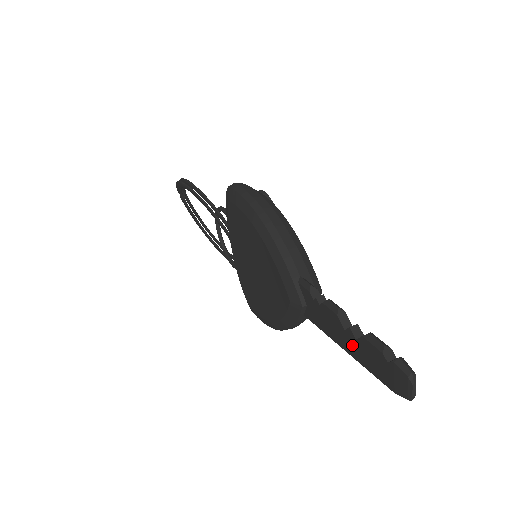
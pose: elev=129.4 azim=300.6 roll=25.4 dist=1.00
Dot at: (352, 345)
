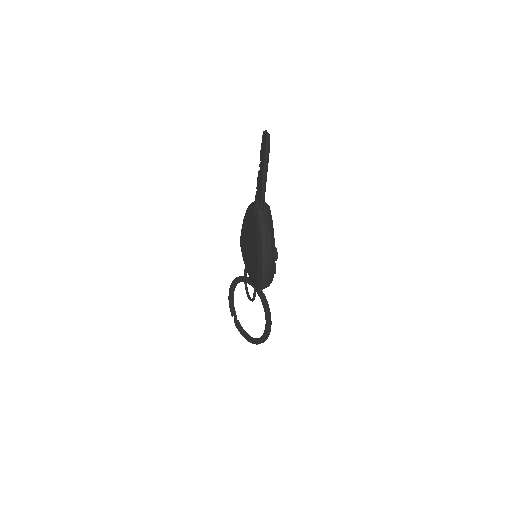
Dot at: (262, 167)
